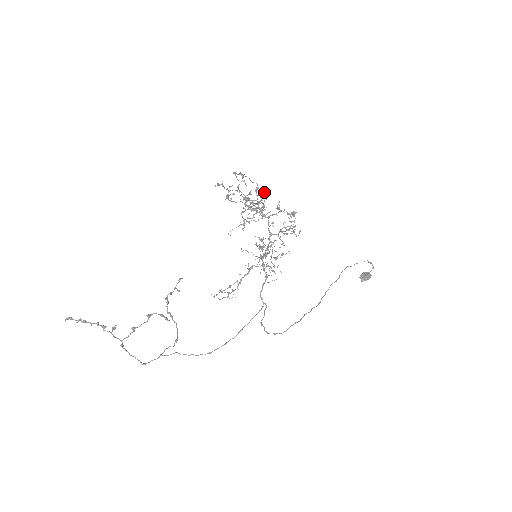
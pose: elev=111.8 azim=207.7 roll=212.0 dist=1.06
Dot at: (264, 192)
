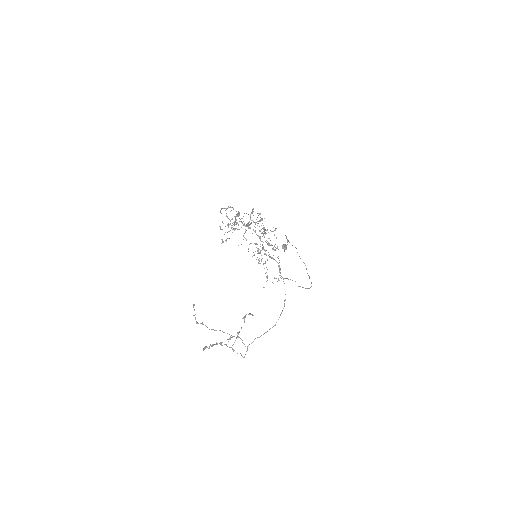
Dot at: (253, 211)
